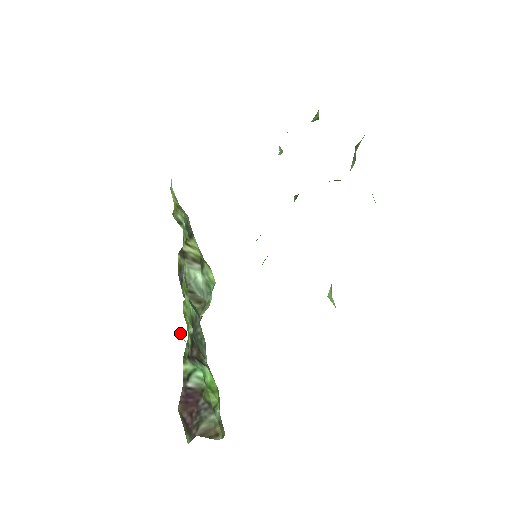
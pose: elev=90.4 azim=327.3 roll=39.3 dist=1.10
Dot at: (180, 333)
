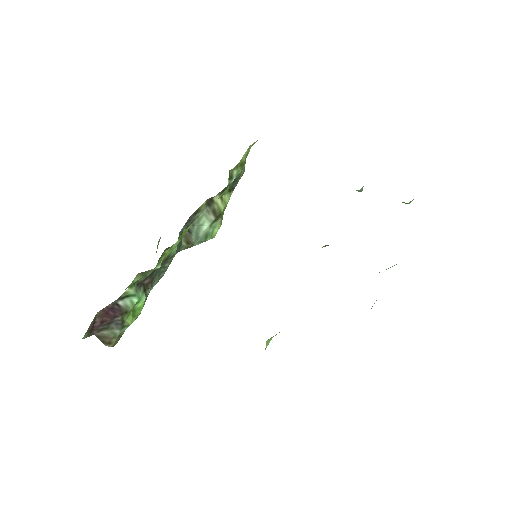
Dot at: (160, 237)
